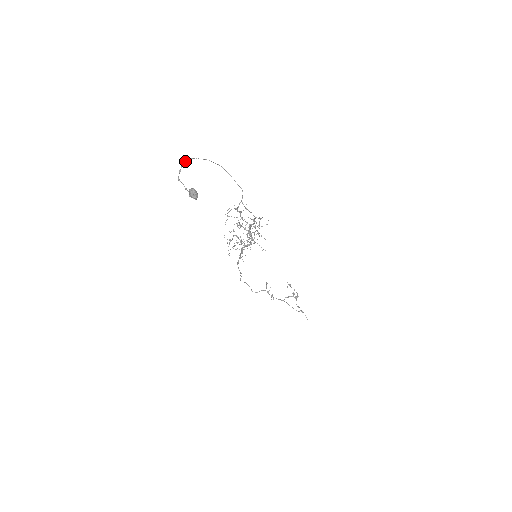
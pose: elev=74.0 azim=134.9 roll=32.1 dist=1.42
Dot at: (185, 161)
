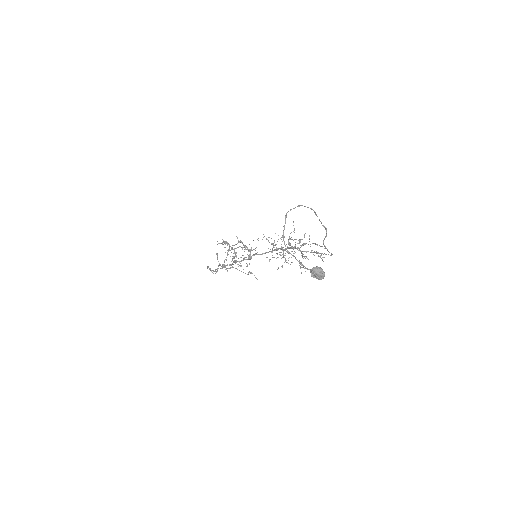
Dot at: (285, 219)
